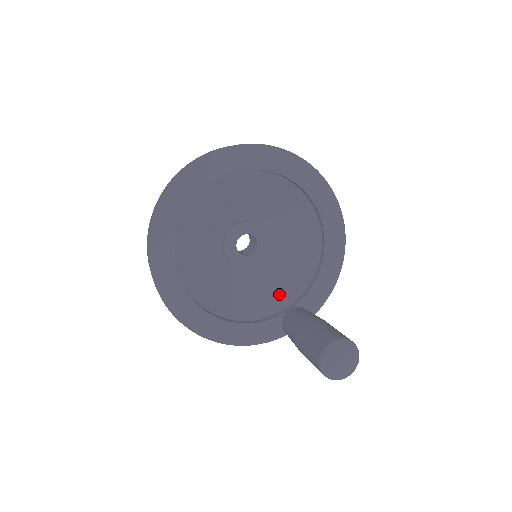
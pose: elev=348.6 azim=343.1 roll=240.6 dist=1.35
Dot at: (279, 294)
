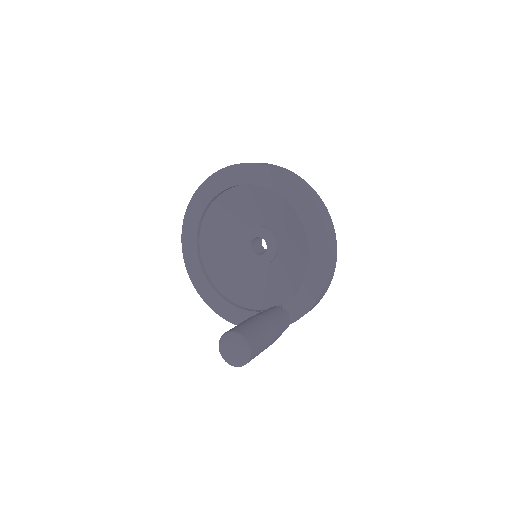
Dot at: (277, 293)
